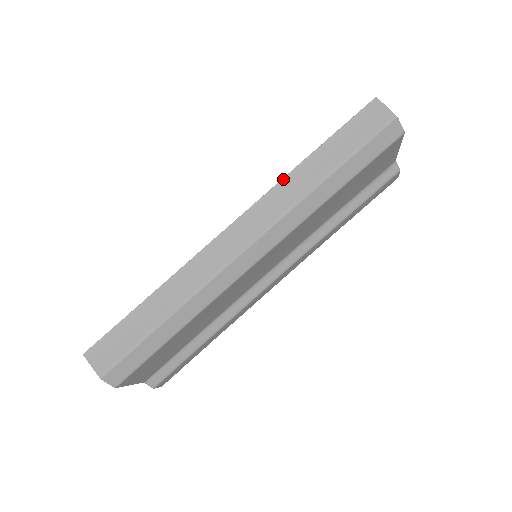
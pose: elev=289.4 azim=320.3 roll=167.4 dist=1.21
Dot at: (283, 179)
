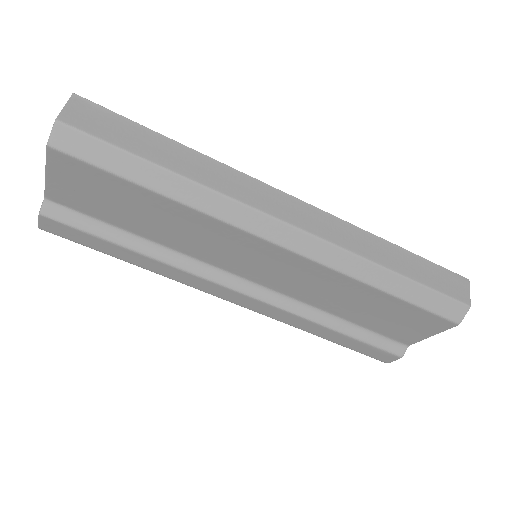
Dot at: (363, 230)
